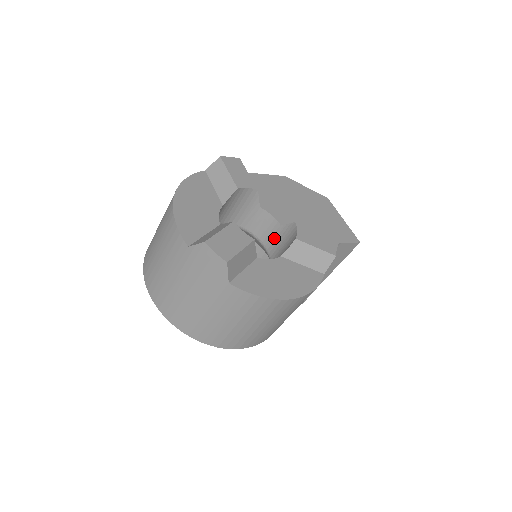
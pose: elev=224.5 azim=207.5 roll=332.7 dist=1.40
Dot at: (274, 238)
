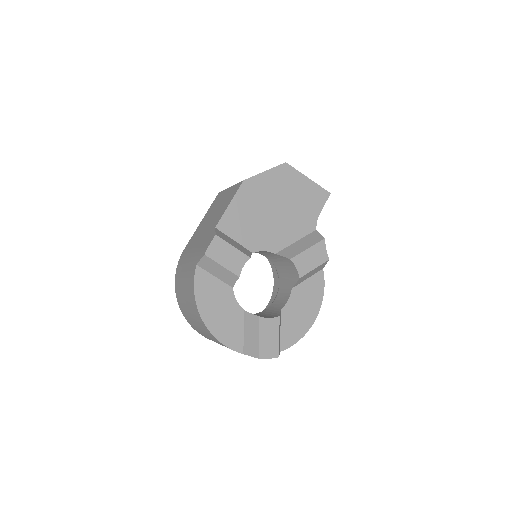
Dot at: (271, 256)
